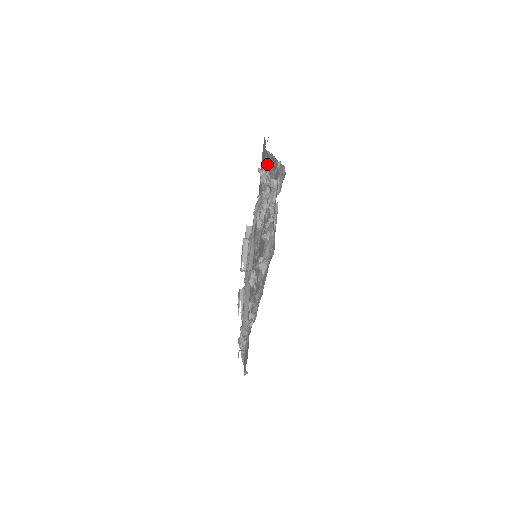
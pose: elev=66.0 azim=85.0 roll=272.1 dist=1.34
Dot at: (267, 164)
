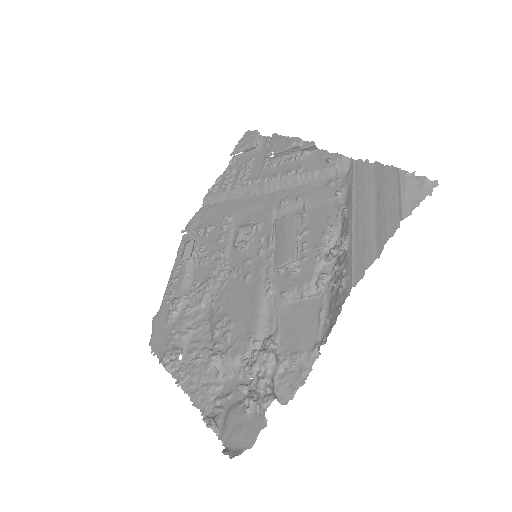
Dot at: (341, 280)
